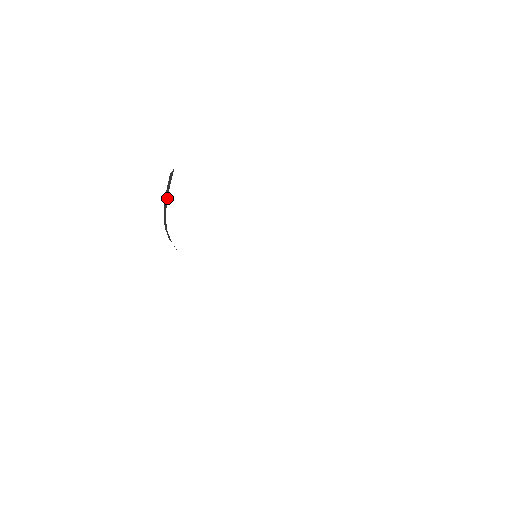
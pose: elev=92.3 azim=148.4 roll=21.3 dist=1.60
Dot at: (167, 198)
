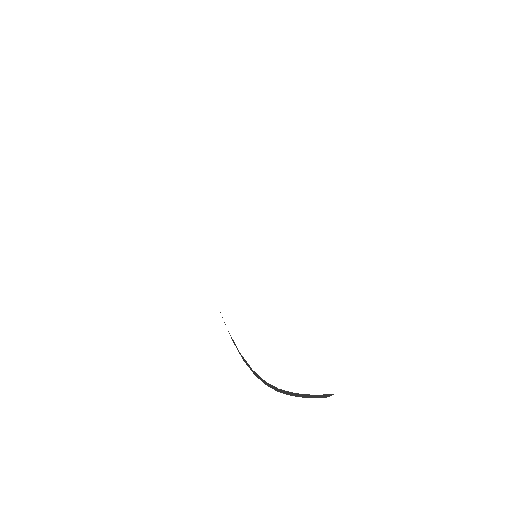
Dot at: occluded
